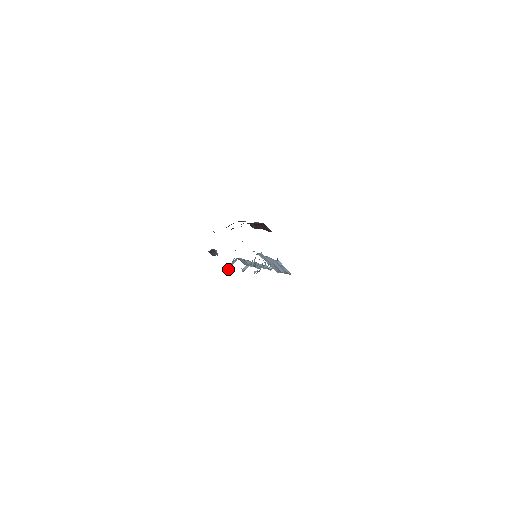
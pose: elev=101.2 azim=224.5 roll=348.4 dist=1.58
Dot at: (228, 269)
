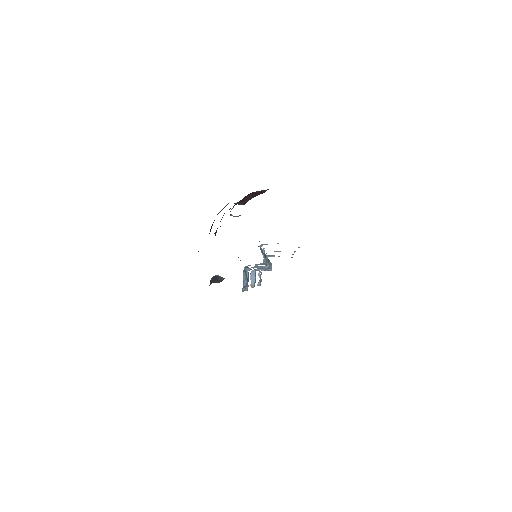
Dot at: (246, 288)
